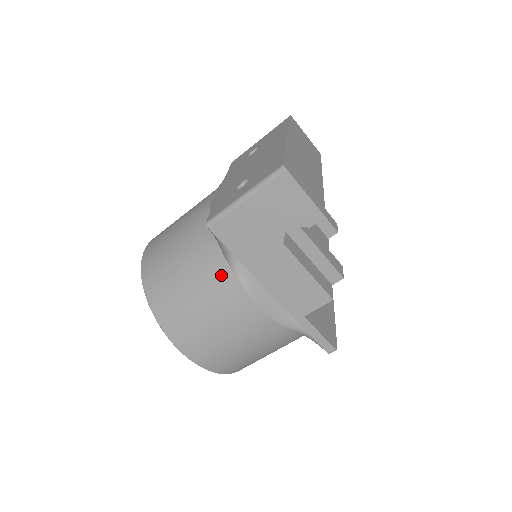
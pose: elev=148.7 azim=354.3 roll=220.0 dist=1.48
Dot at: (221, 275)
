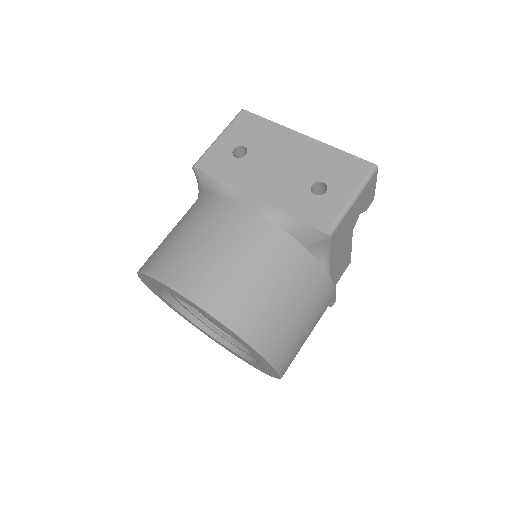
Dot at: (318, 279)
